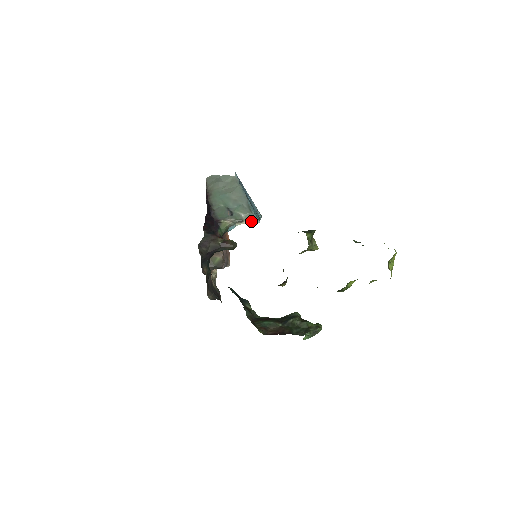
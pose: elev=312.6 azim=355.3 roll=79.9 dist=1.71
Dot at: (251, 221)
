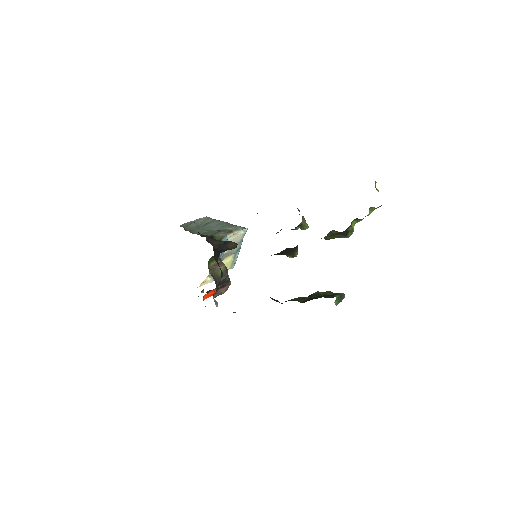
Dot at: (239, 230)
